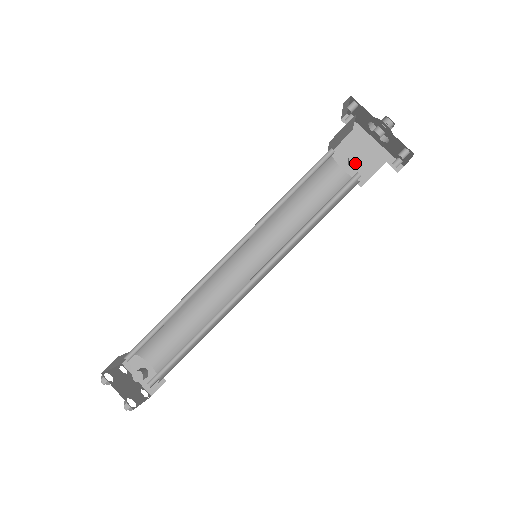
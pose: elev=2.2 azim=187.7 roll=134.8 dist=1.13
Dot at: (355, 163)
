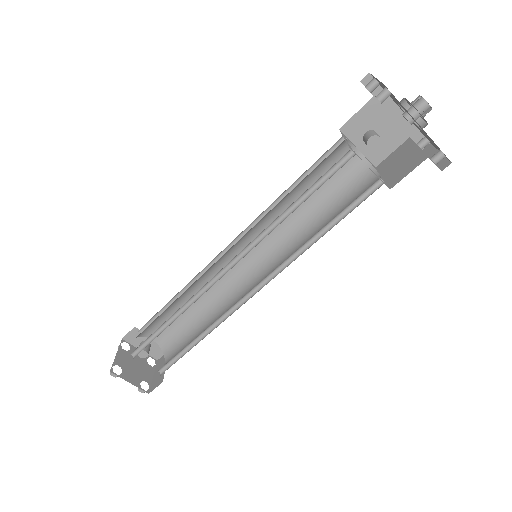
Dot at: (374, 149)
